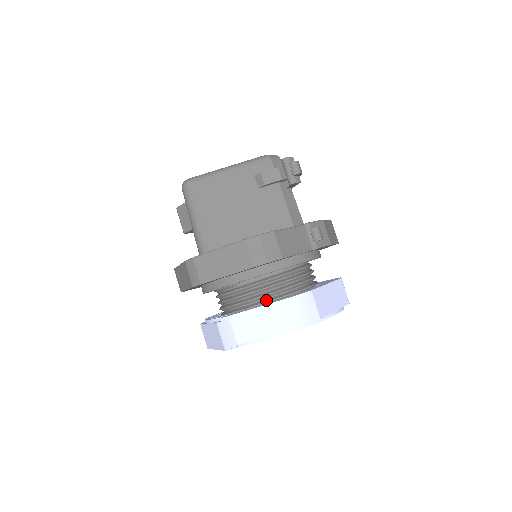
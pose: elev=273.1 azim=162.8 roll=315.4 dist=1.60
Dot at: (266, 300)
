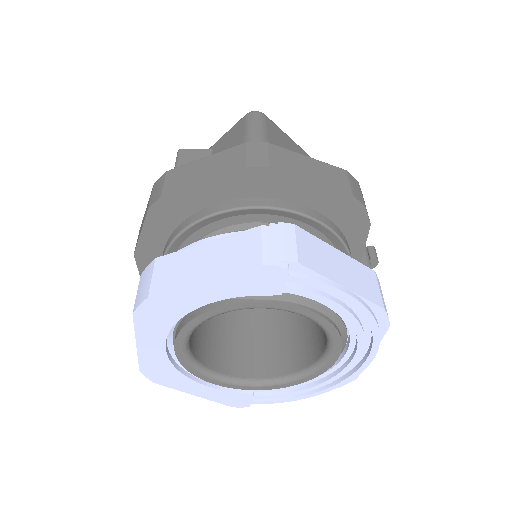
Dot at: occluded
